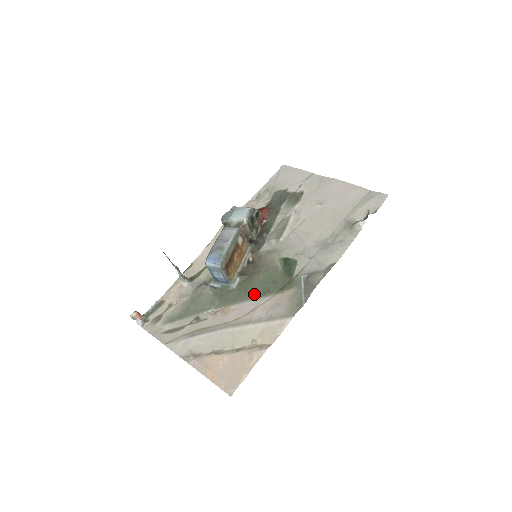
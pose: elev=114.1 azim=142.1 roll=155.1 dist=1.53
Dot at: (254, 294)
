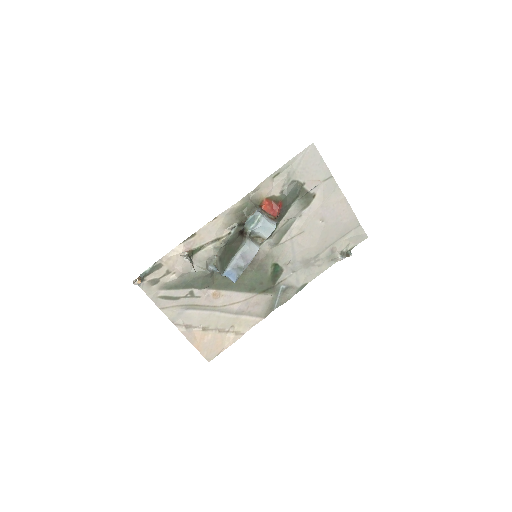
Dot at: (243, 288)
